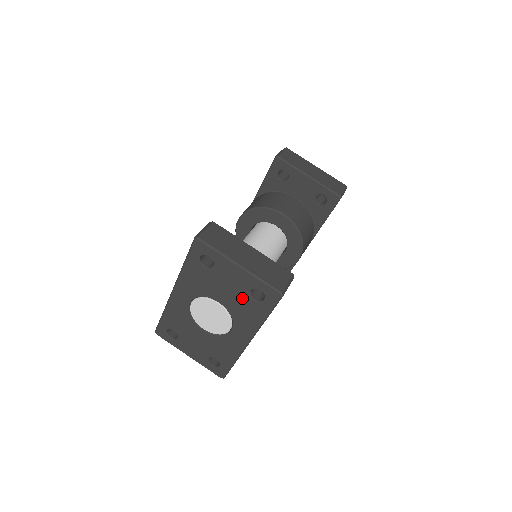
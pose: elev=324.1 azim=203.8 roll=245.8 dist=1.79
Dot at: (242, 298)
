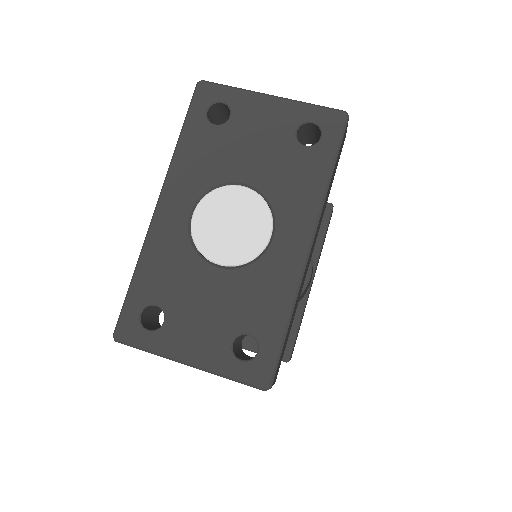
Dot at: (284, 152)
